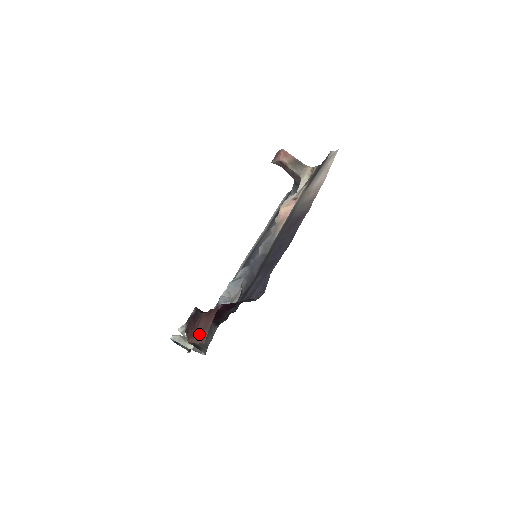
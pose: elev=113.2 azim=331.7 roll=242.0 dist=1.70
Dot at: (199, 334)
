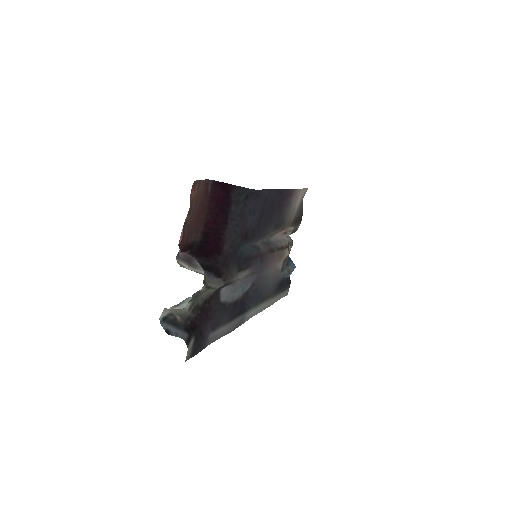
Dot at: (190, 210)
